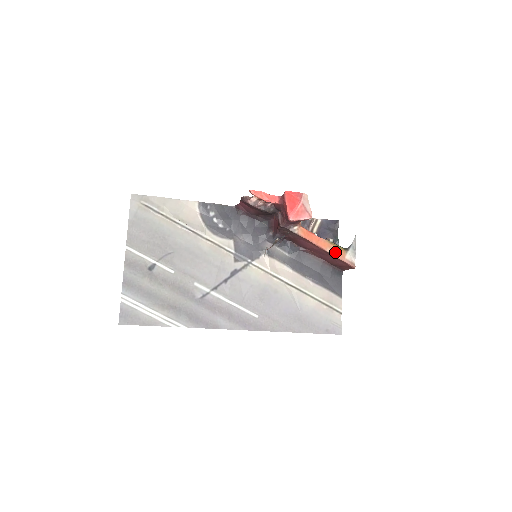
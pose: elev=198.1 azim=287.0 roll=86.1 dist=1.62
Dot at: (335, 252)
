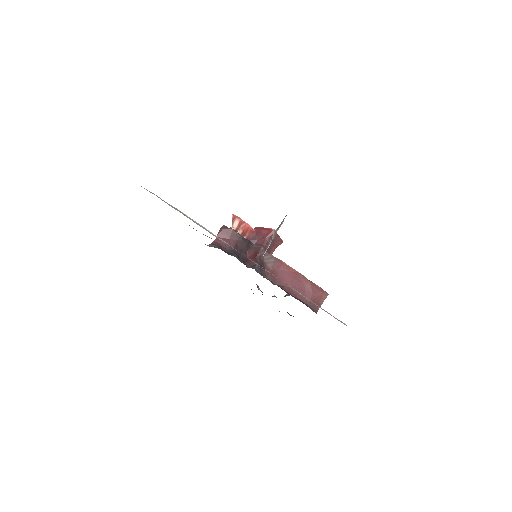
Dot at: (308, 280)
